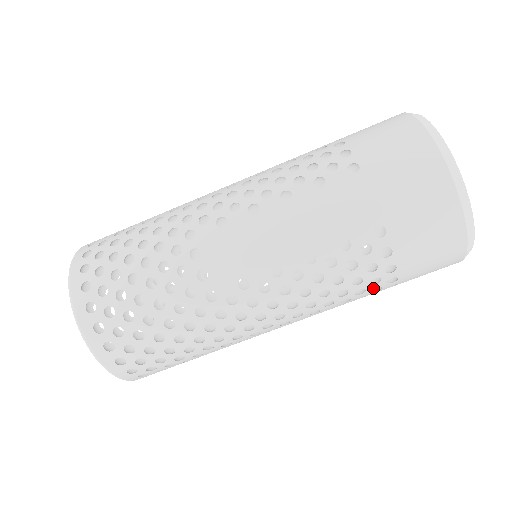
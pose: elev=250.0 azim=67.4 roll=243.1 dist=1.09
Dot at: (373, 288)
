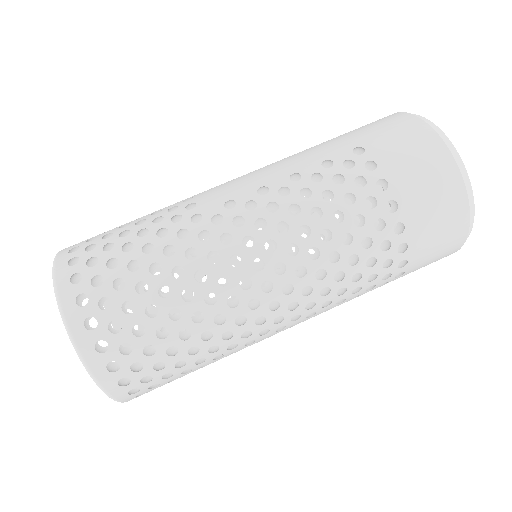
Dot at: (373, 217)
